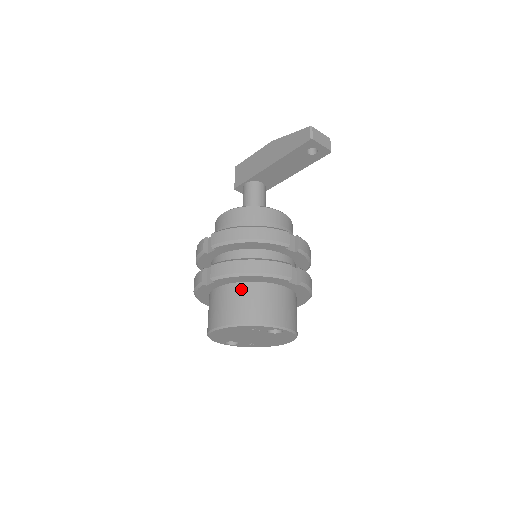
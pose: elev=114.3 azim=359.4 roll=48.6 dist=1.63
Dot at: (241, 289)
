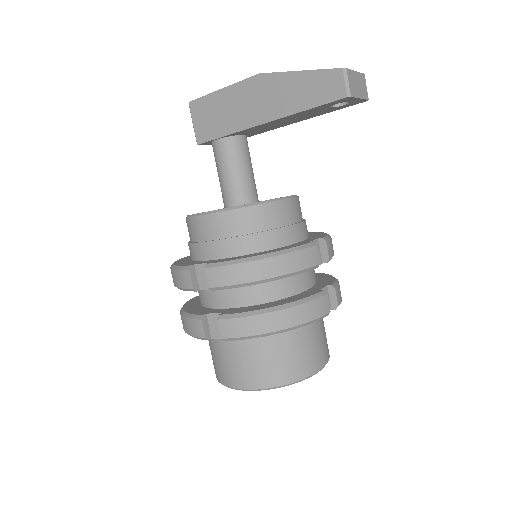
Dot at: (265, 341)
